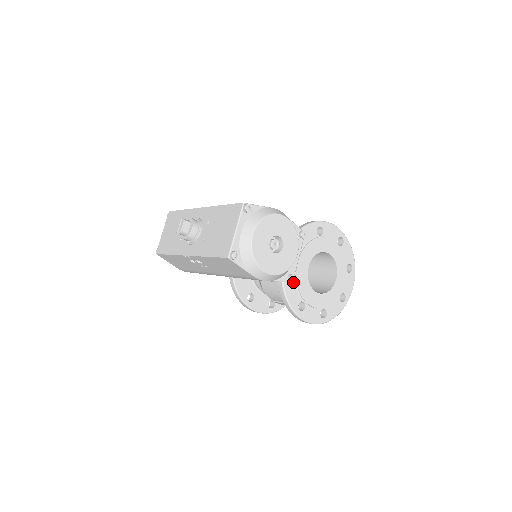
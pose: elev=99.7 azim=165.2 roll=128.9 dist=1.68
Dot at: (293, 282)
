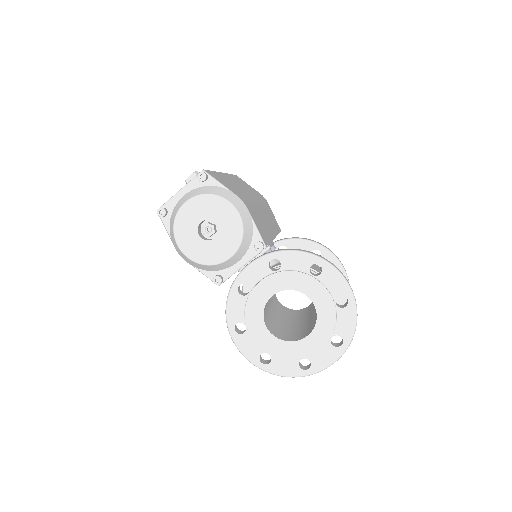
Dot at: (244, 296)
